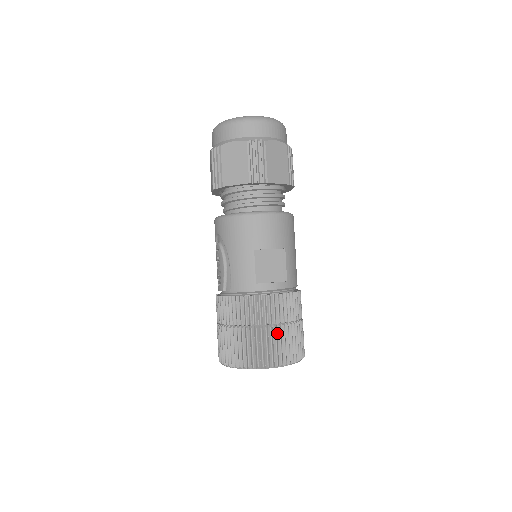
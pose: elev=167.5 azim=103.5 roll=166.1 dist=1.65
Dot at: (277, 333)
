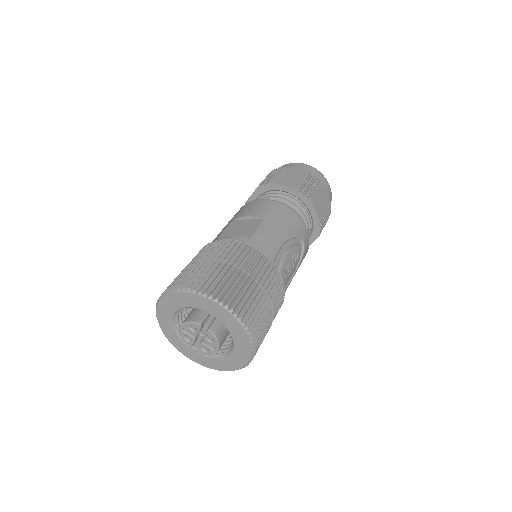
Dot at: (207, 266)
